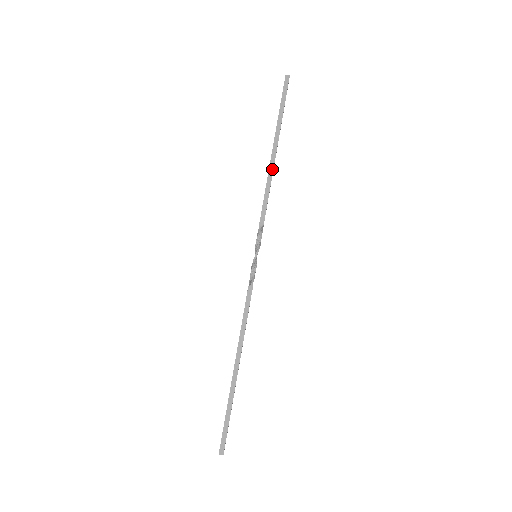
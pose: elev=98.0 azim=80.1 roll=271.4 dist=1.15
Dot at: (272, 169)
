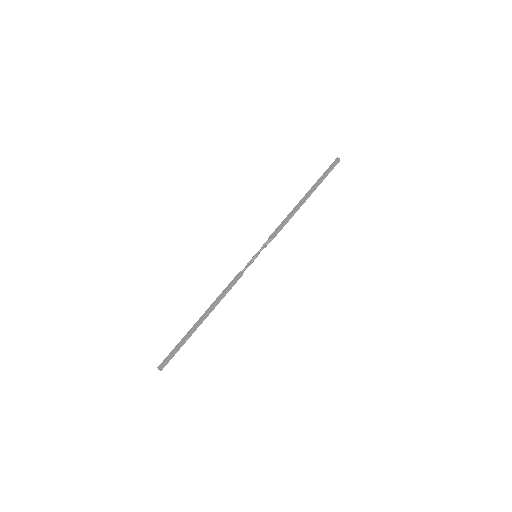
Dot at: (296, 208)
